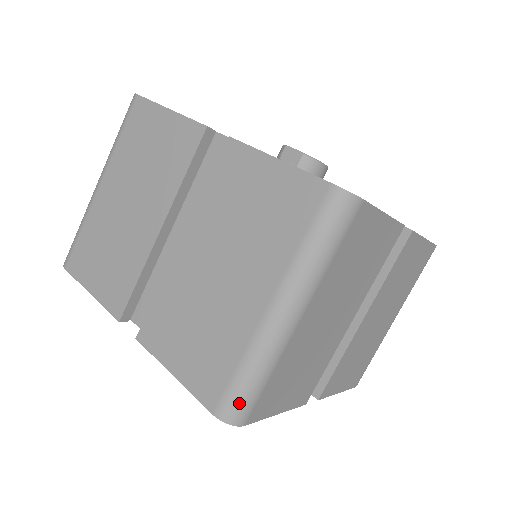
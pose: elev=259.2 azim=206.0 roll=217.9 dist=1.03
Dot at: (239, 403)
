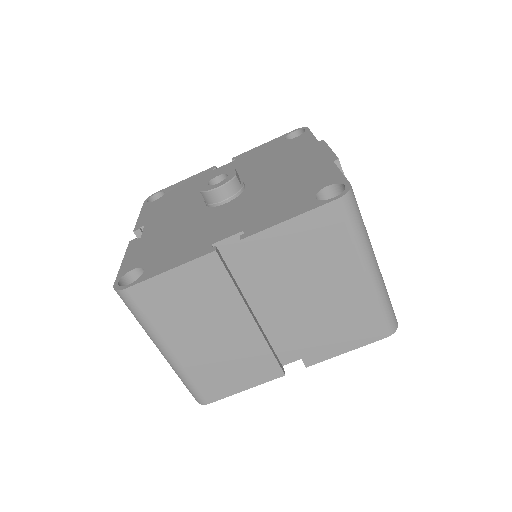
Dot at: (192, 394)
